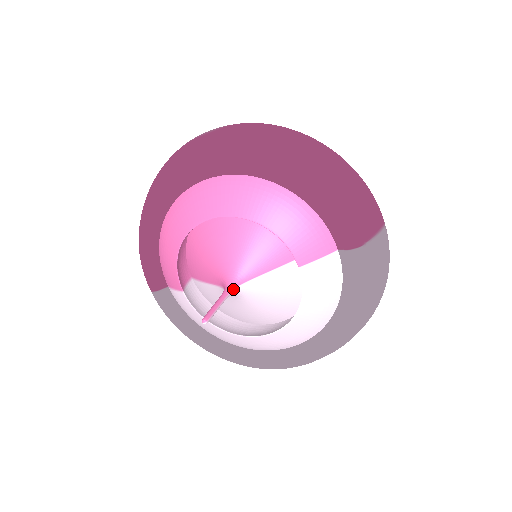
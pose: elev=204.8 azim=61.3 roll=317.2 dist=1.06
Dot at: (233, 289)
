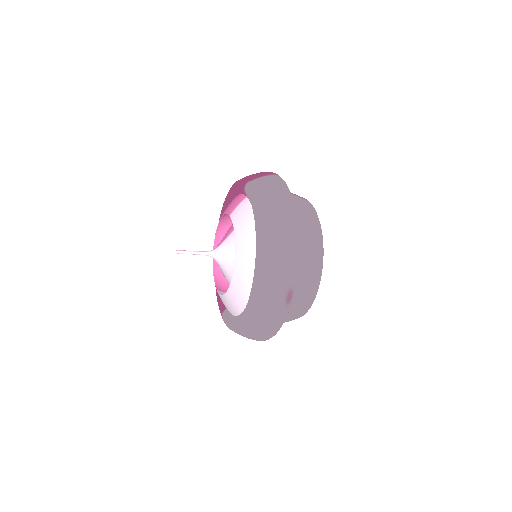
Dot at: (211, 251)
